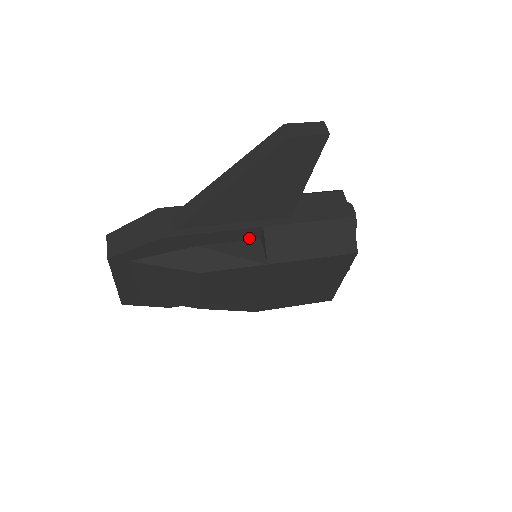
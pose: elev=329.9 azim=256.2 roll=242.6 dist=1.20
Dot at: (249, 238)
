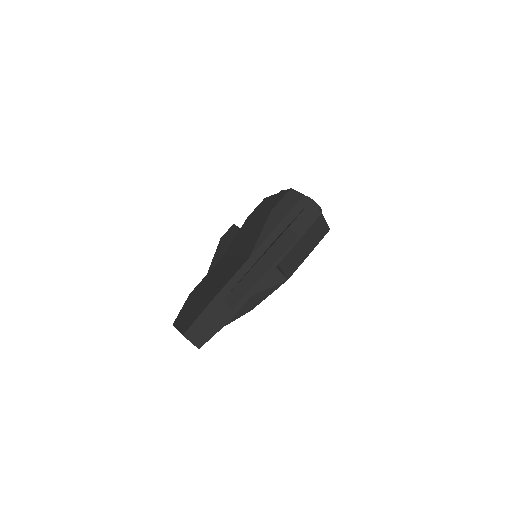
Dot at: occluded
